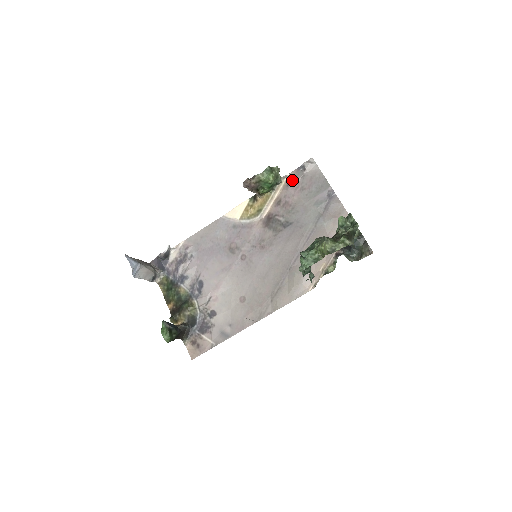
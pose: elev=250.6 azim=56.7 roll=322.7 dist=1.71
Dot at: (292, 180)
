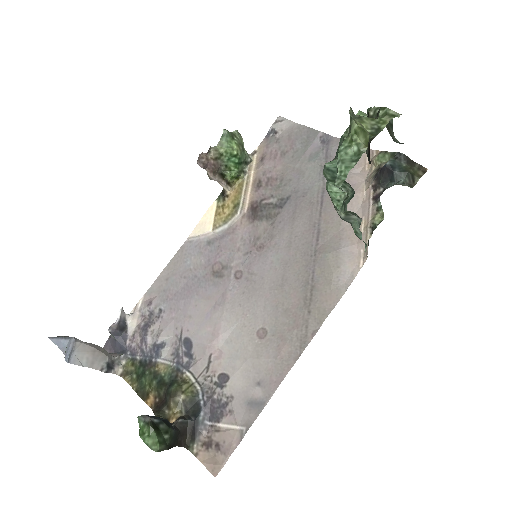
Dot at: (265, 152)
